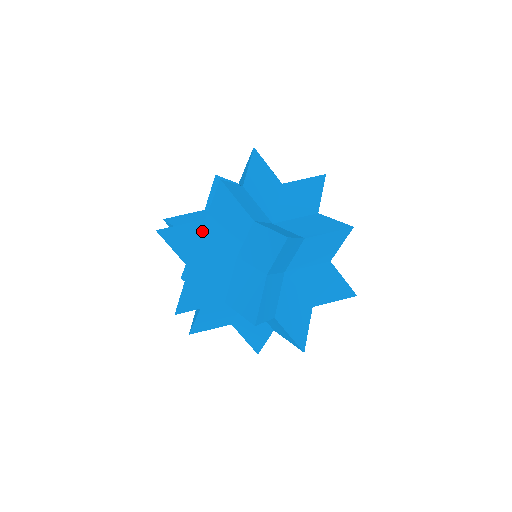
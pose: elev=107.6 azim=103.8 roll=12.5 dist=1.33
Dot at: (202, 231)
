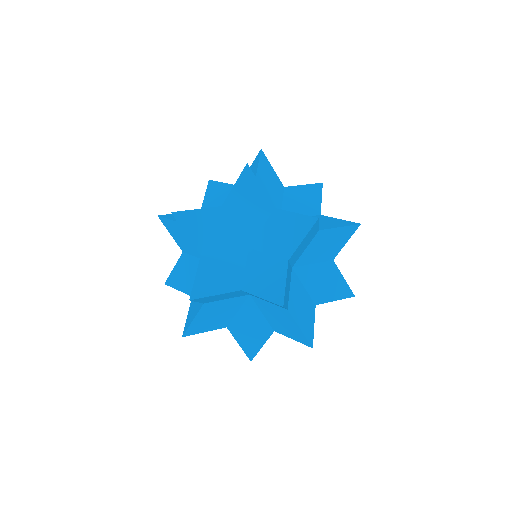
Dot at: (217, 218)
